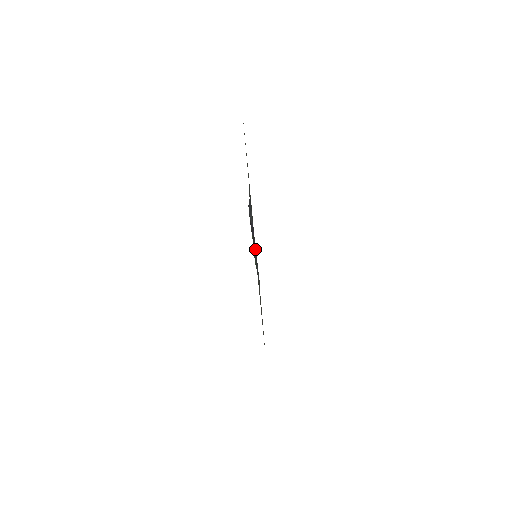
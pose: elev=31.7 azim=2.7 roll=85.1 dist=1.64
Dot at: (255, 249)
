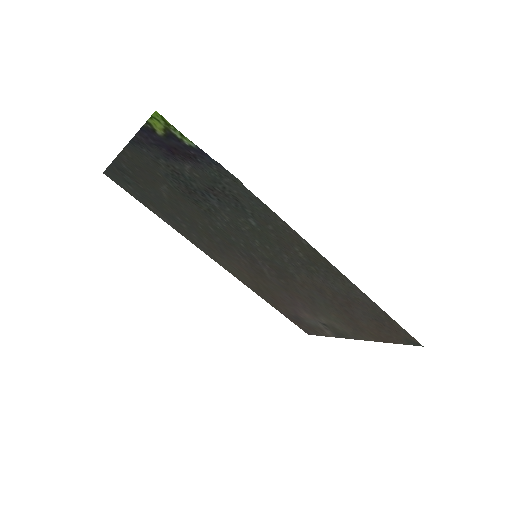
Dot at: (190, 161)
